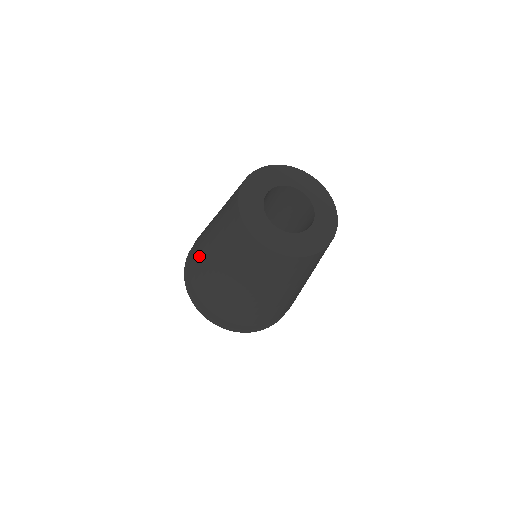
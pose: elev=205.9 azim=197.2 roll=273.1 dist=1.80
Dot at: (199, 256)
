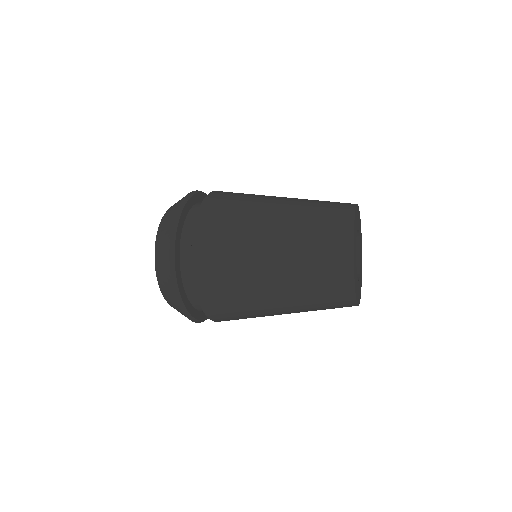
Dot at: (236, 289)
